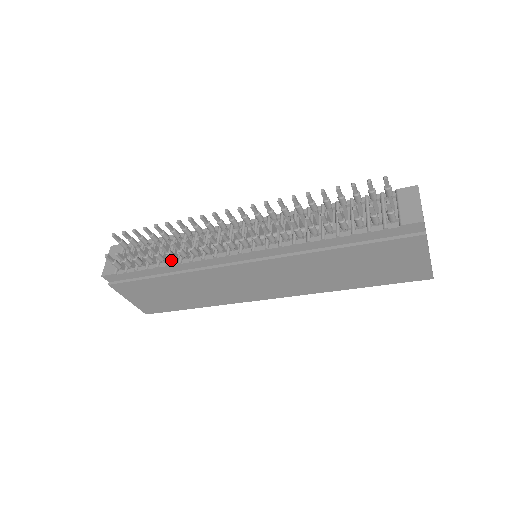
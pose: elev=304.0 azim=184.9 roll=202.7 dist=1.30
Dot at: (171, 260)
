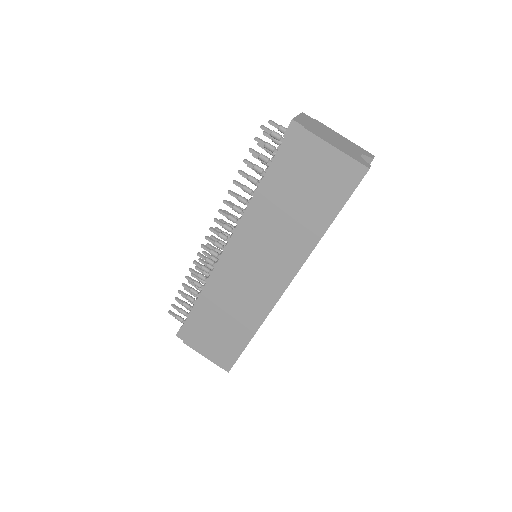
Dot at: occluded
